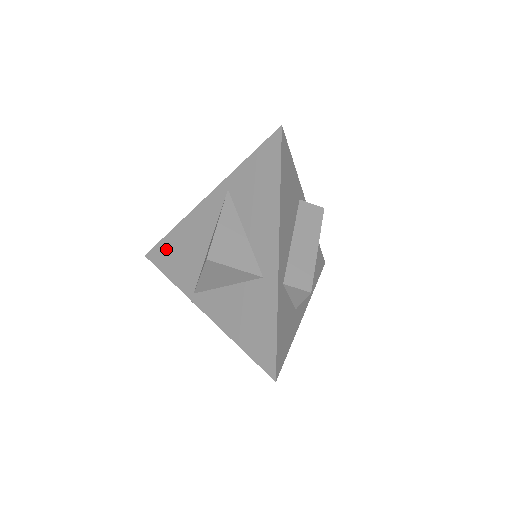
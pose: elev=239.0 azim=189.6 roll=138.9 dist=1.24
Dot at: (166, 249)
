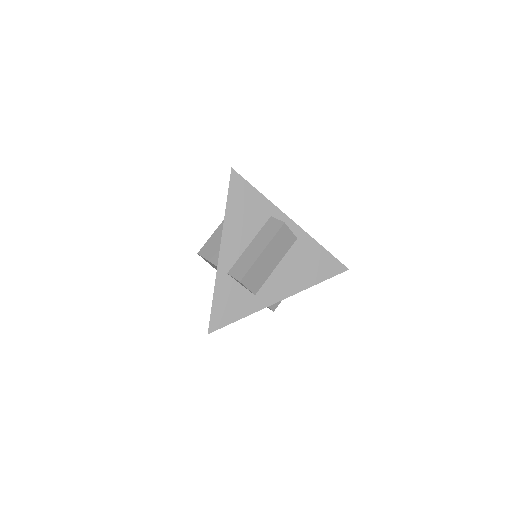
Dot at: occluded
